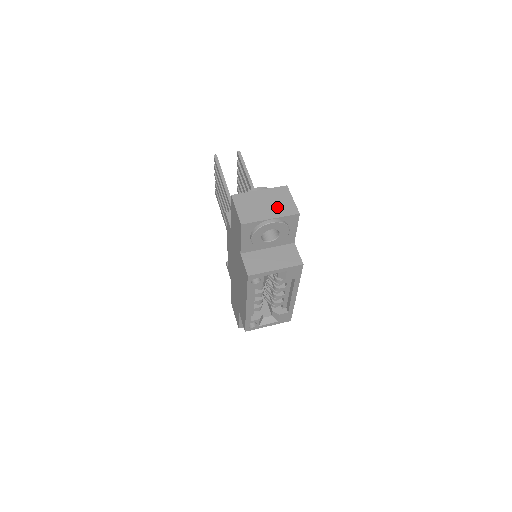
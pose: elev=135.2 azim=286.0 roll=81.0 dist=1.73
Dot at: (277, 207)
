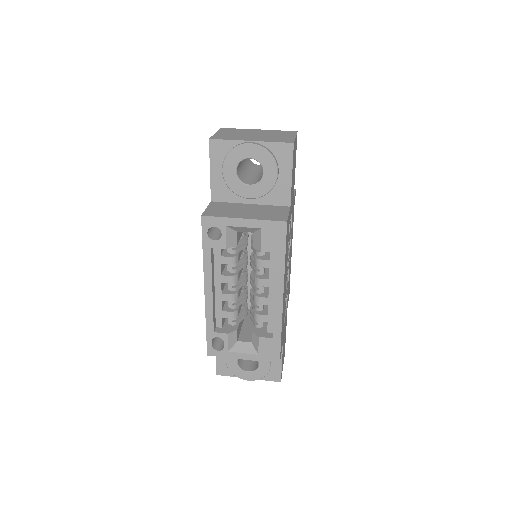
Dot at: (268, 137)
